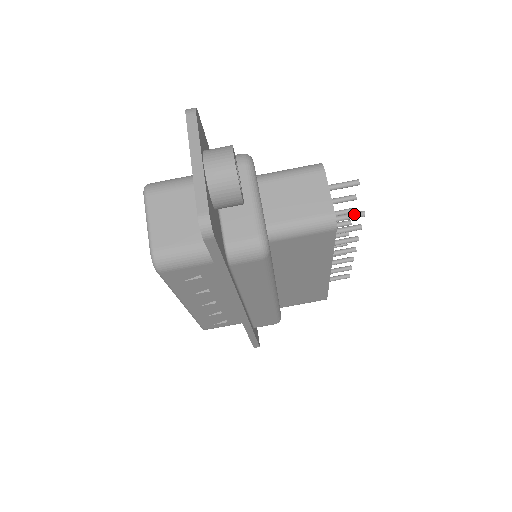
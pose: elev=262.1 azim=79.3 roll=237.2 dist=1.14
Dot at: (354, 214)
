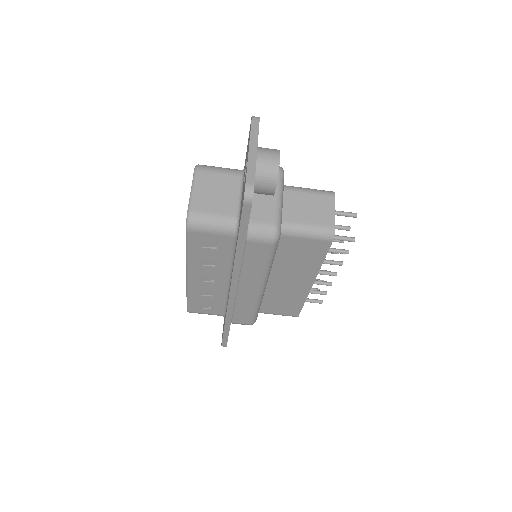
Dot at: (347, 237)
